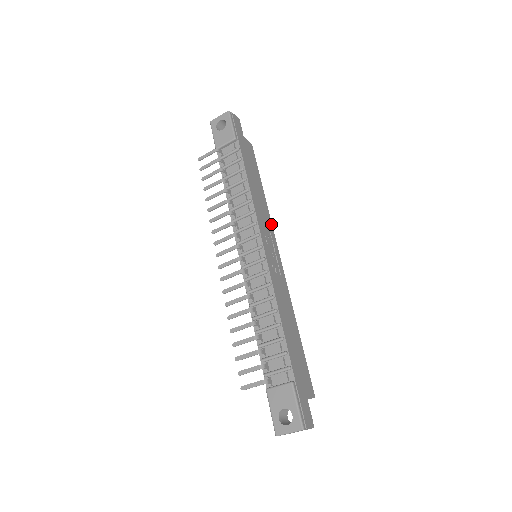
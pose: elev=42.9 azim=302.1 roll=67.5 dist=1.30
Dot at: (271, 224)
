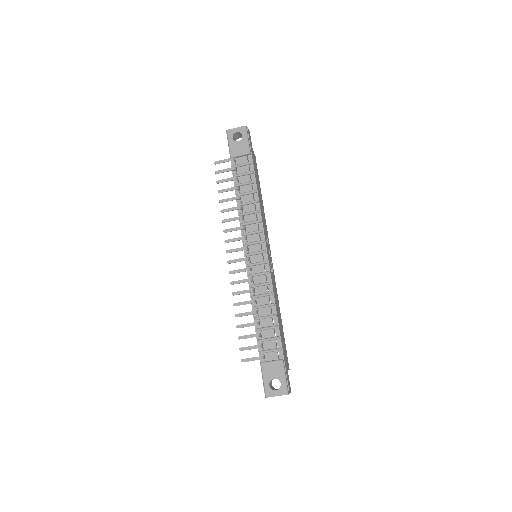
Dot at: occluded
